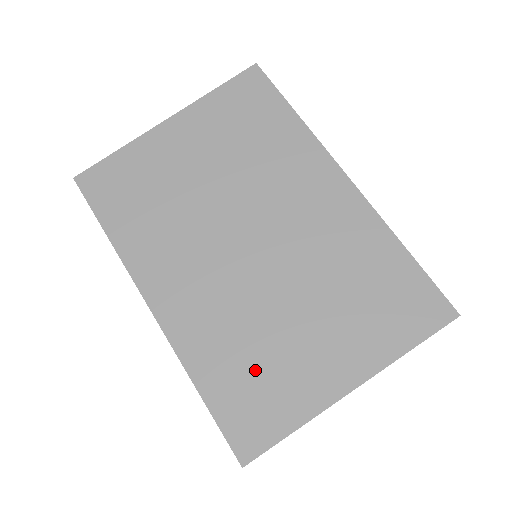
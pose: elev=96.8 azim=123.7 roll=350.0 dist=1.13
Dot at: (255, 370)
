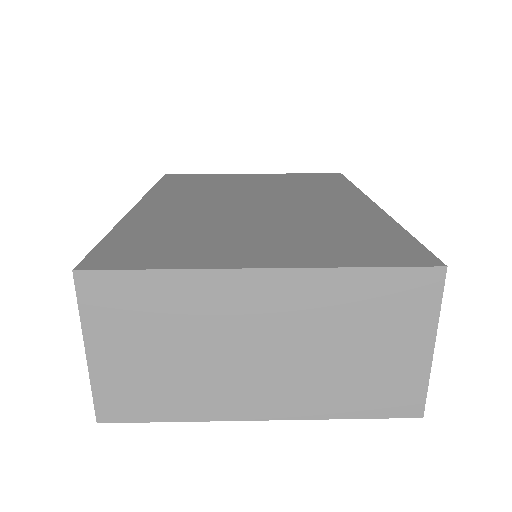
Dot at: (175, 238)
